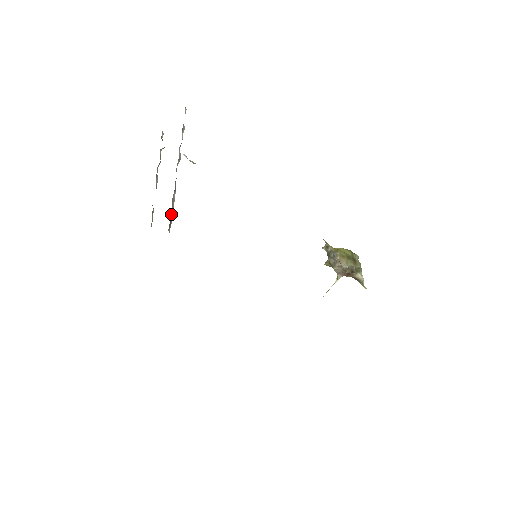
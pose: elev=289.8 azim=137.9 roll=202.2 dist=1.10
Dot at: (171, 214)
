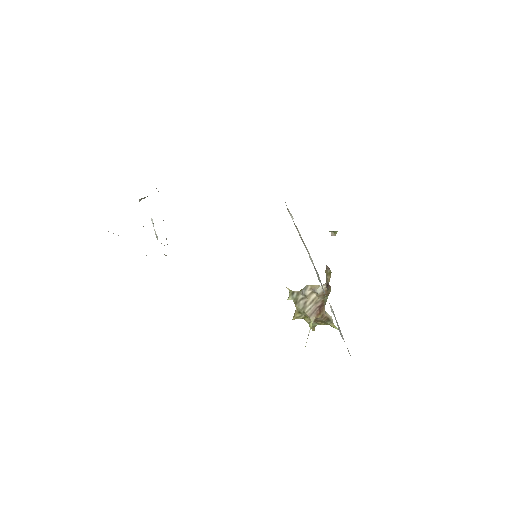
Dot at: occluded
